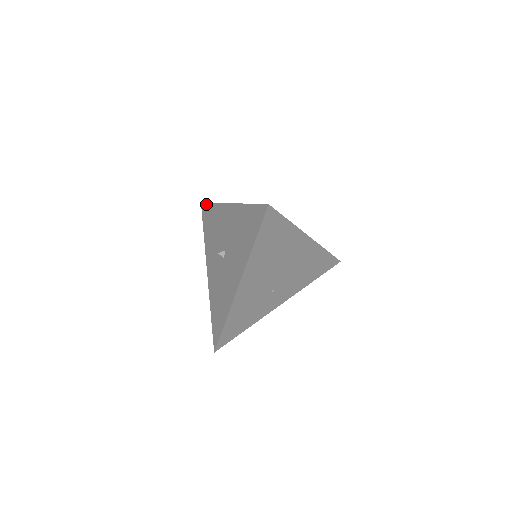
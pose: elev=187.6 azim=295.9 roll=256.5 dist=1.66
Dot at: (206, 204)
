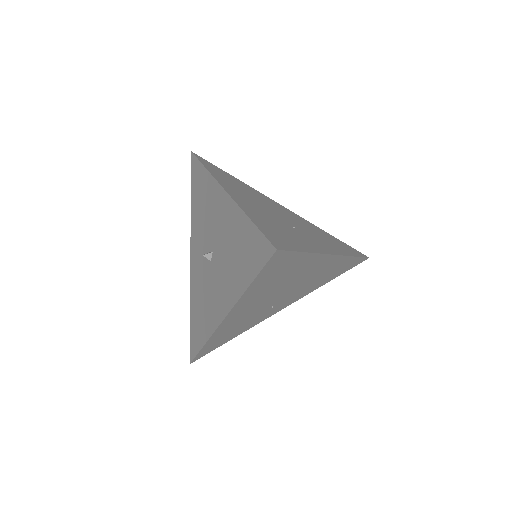
Dot at: (197, 160)
